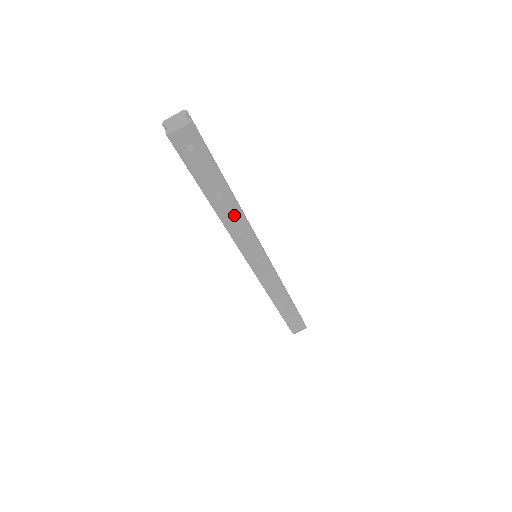
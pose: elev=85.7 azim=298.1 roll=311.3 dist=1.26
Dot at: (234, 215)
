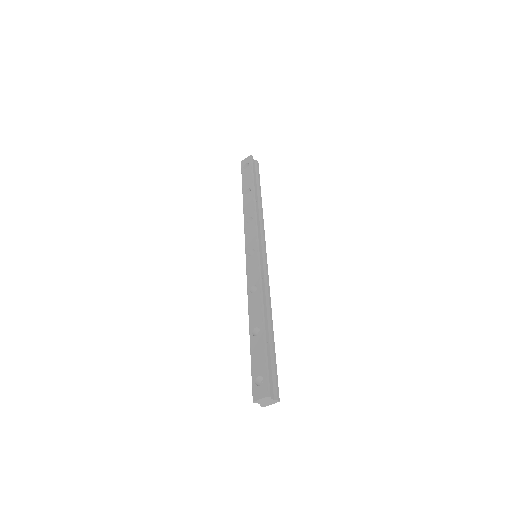
Dot at: occluded
